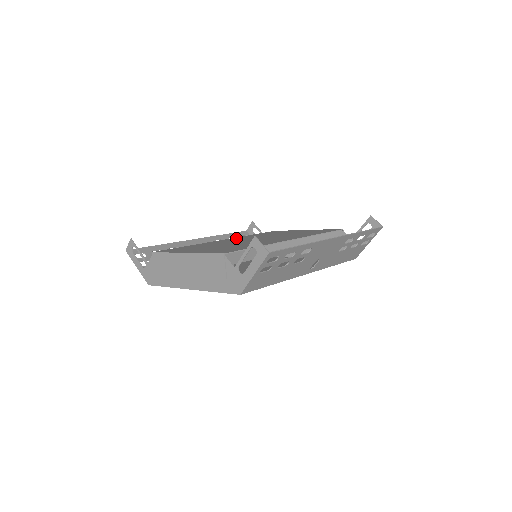
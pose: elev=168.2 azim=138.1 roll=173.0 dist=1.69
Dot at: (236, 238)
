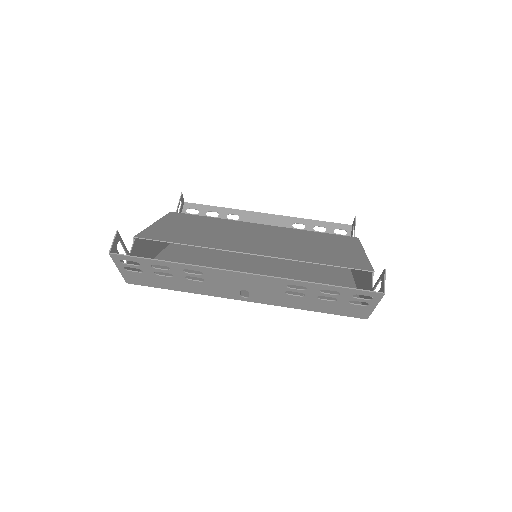
Dot at: (276, 228)
